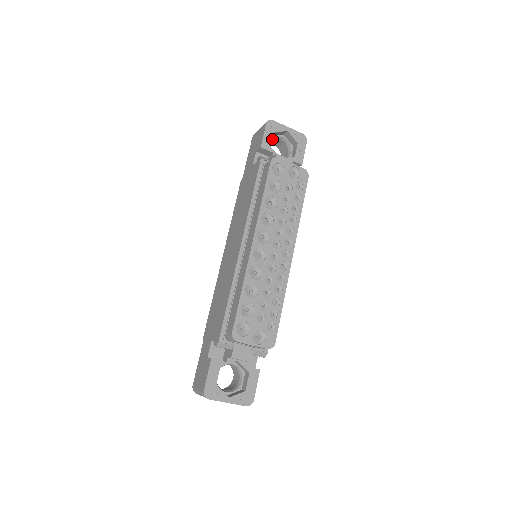
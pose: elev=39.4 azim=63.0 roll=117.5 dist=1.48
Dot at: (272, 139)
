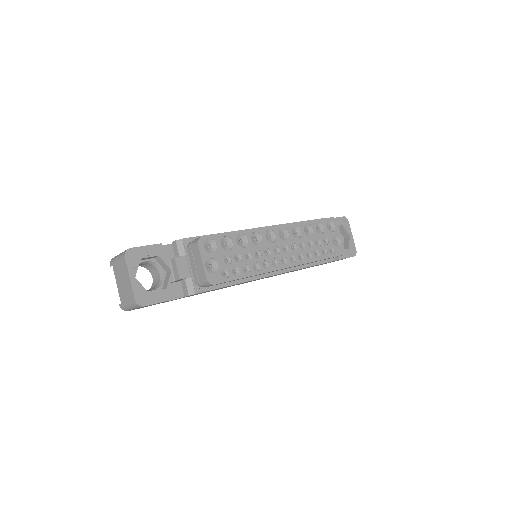
Dot at: occluded
